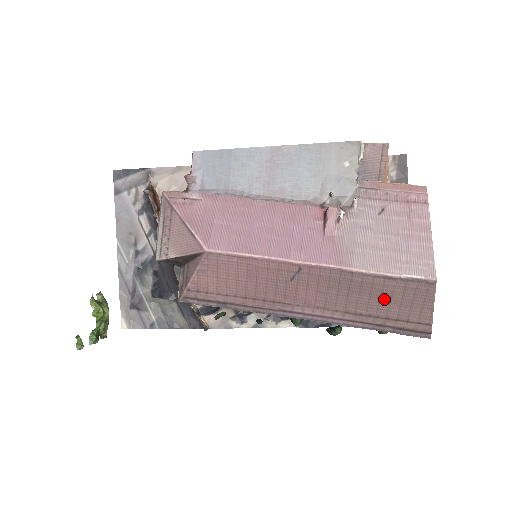
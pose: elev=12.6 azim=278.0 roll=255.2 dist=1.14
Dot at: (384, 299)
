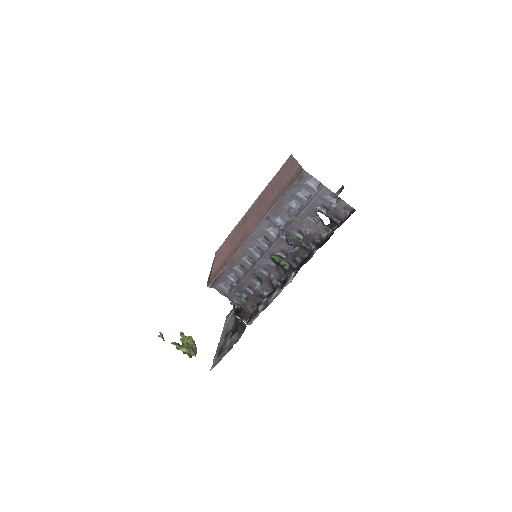
Dot at: (278, 184)
